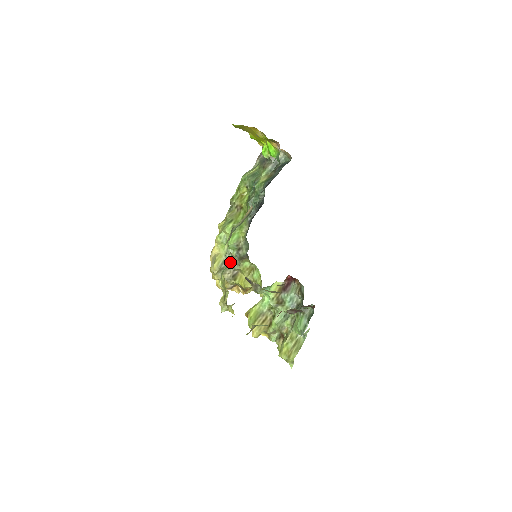
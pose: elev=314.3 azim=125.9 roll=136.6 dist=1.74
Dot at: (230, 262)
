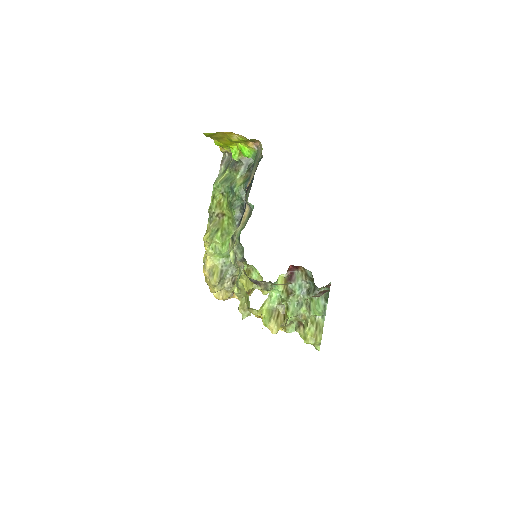
Dot at: (227, 270)
